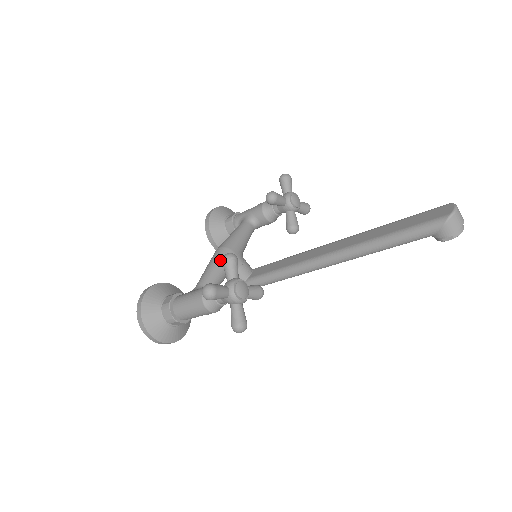
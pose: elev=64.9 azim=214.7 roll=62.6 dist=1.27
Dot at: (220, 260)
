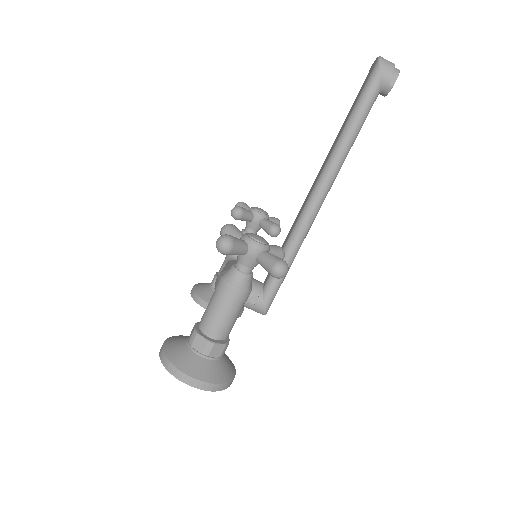
Dot at: occluded
